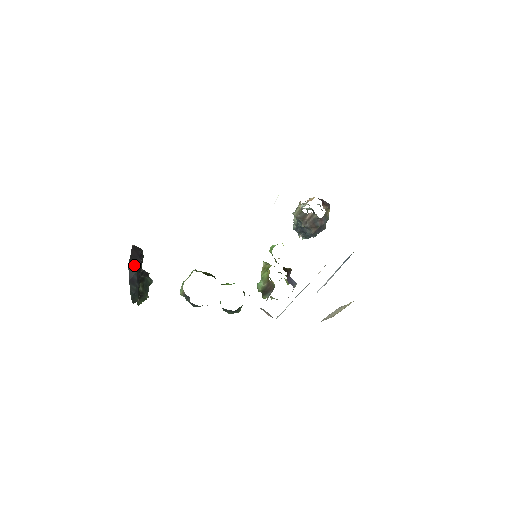
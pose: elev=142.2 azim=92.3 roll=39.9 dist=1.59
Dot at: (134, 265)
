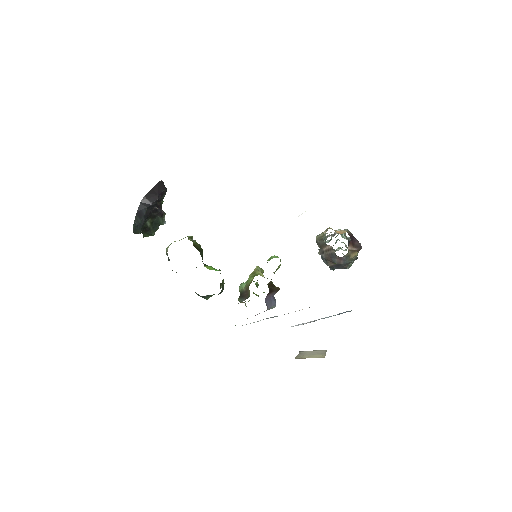
Dot at: (148, 200)
